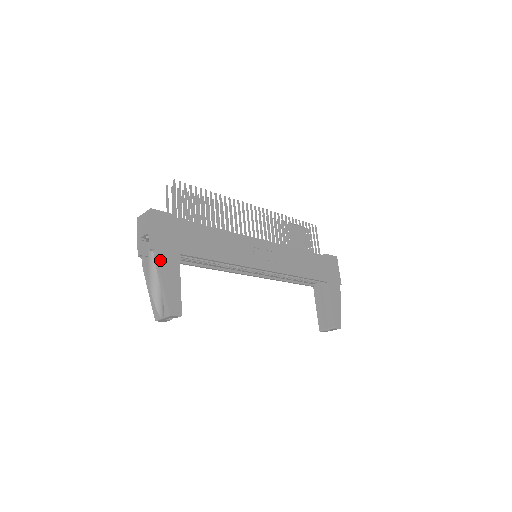
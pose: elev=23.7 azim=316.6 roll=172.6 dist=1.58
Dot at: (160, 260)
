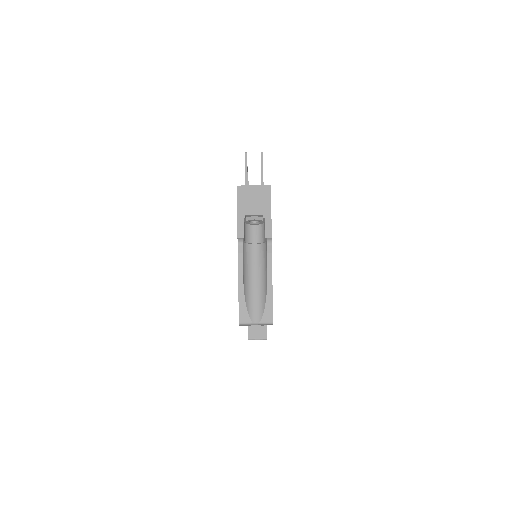
Dot at: occluded
